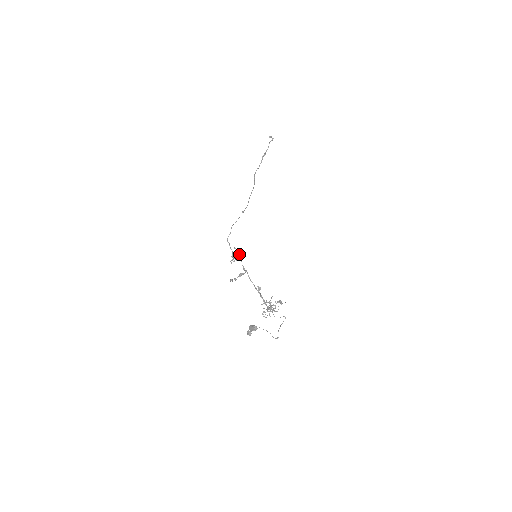
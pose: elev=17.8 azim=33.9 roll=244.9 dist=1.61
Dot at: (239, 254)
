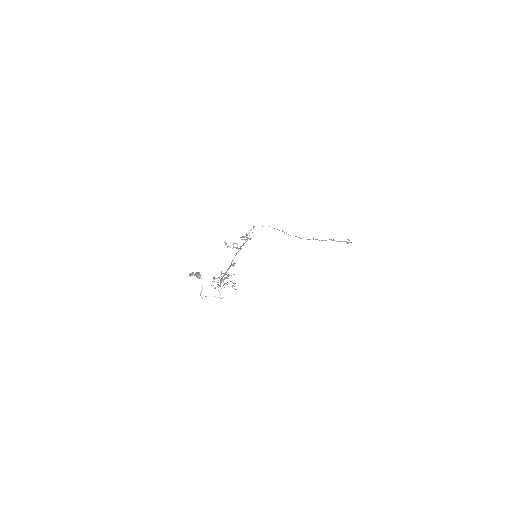
Dot at: (250, 238)
